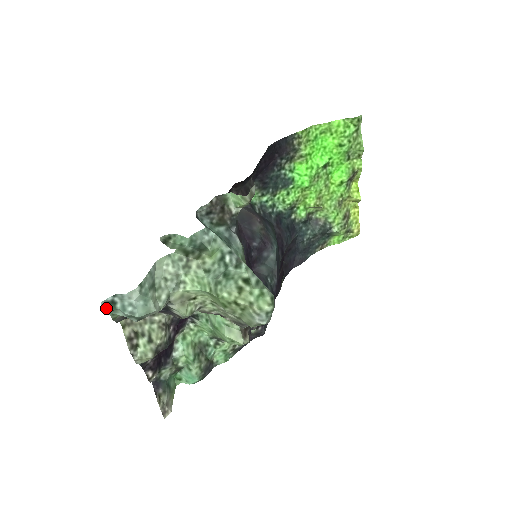
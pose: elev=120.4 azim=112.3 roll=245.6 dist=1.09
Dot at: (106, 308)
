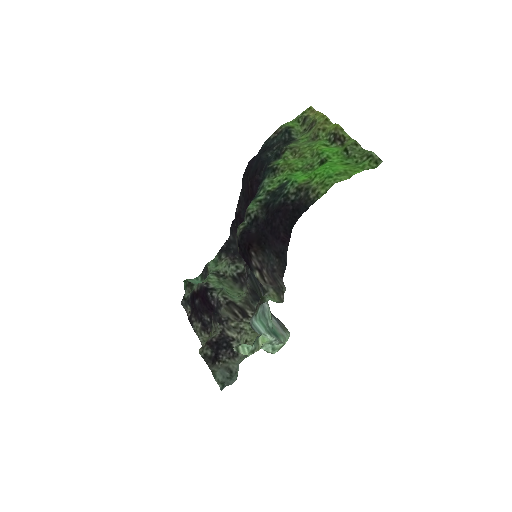
Dot at: (221, 388)
